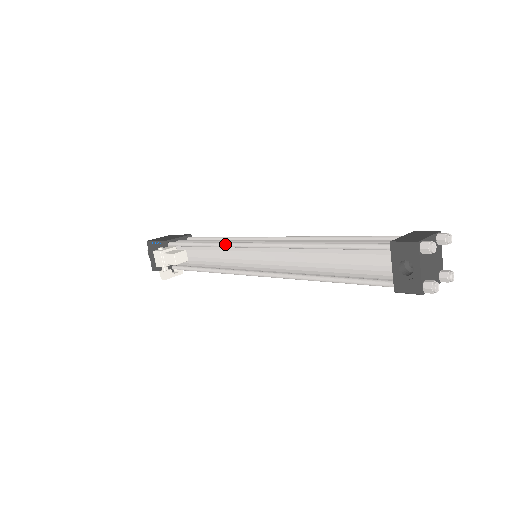
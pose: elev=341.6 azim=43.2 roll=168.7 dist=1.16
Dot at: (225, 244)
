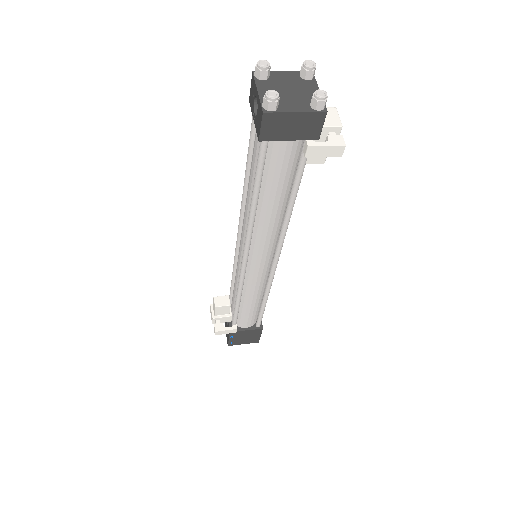
Dot at: (234, 258)
